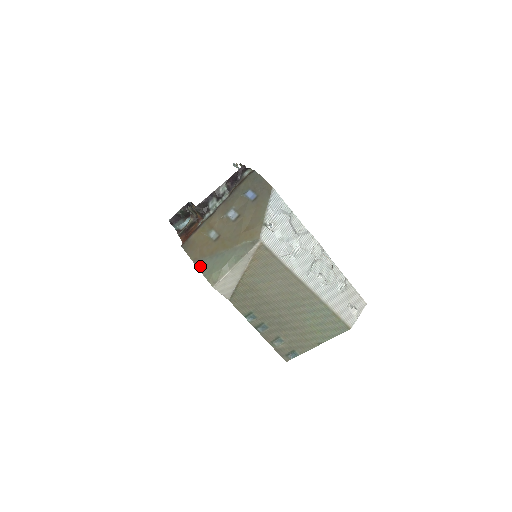
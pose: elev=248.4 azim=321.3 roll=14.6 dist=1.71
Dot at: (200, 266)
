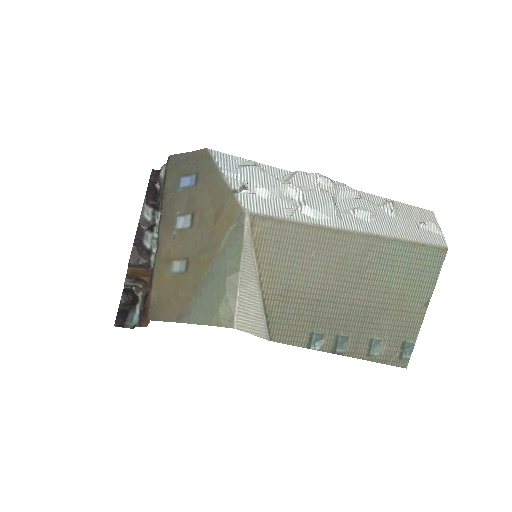
Dot at: (193, 318)
